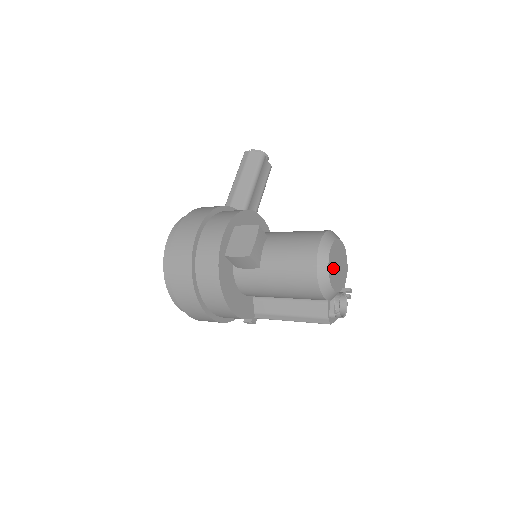
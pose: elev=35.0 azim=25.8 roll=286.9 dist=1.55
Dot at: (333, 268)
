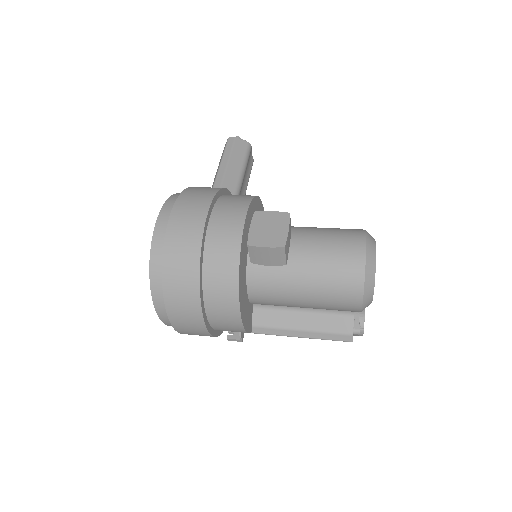
Dot at: occluded
